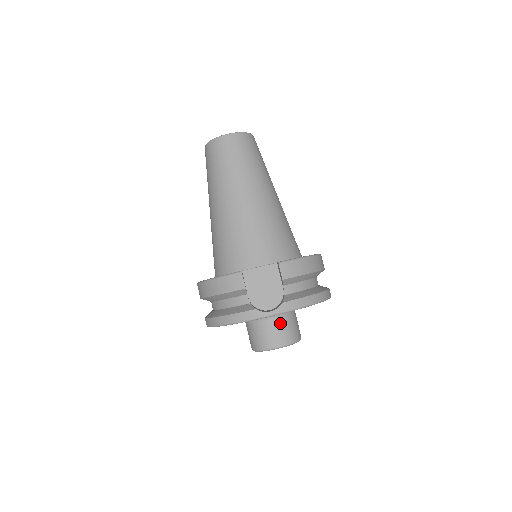
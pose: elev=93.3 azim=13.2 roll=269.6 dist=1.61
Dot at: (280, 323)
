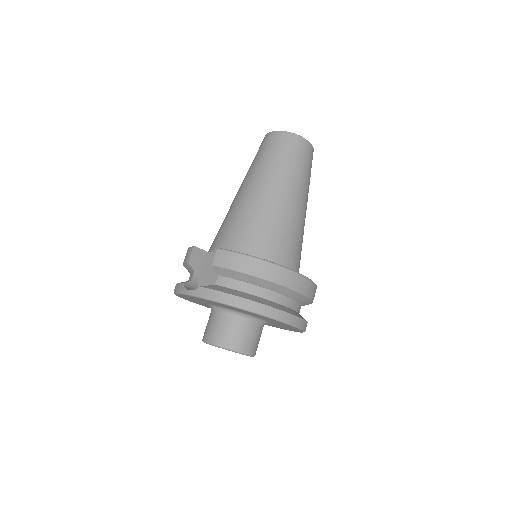
Dot at: (222, 320)
